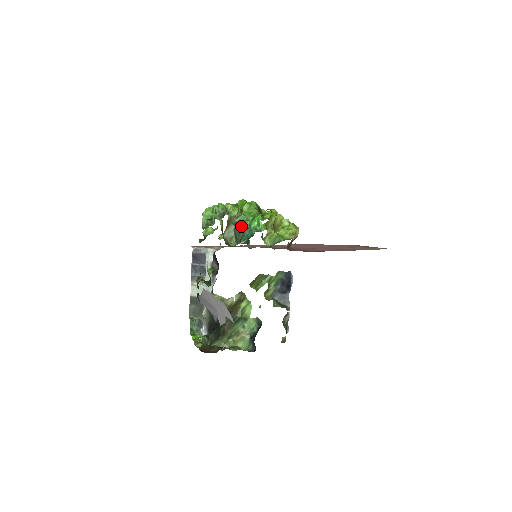
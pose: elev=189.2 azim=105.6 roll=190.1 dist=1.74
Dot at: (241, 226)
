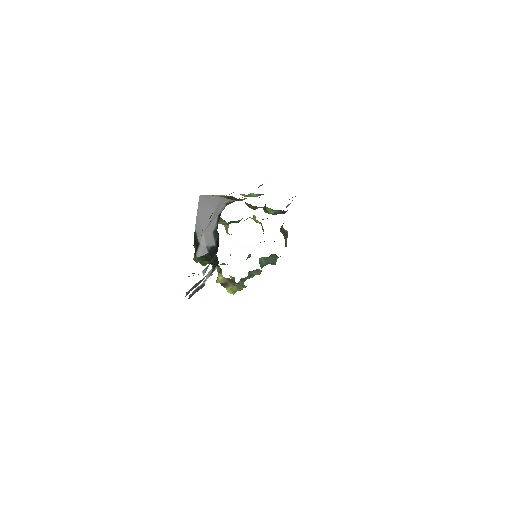
Dot at: occluded
